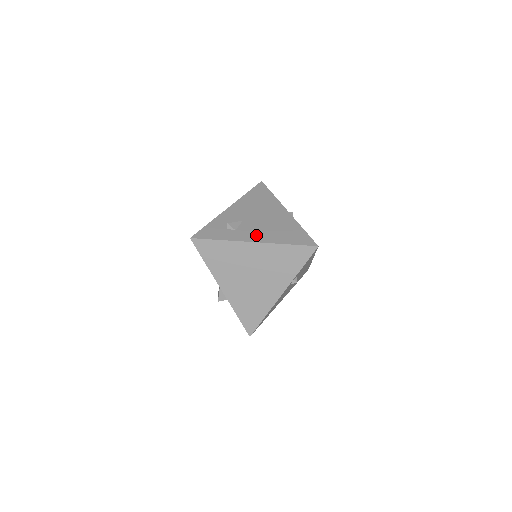
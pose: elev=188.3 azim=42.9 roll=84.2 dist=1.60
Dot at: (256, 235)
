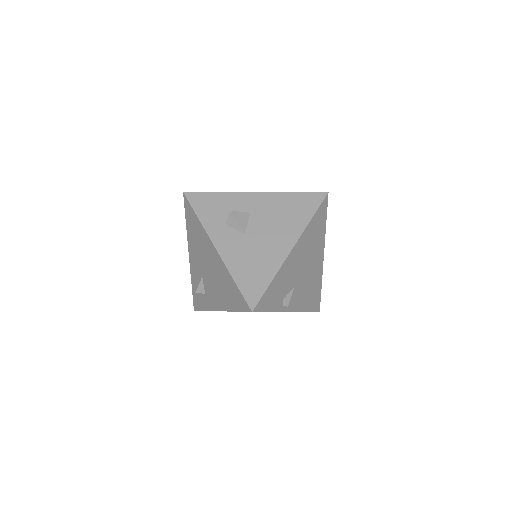
Dot at: (216, 300)
